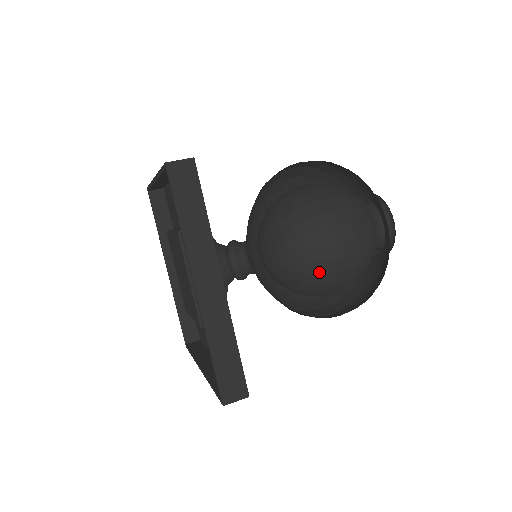
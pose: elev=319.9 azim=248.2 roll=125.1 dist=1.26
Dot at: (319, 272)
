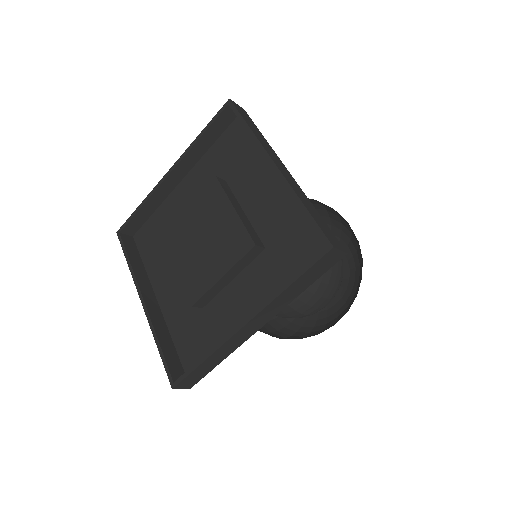
Dot at: occluded
